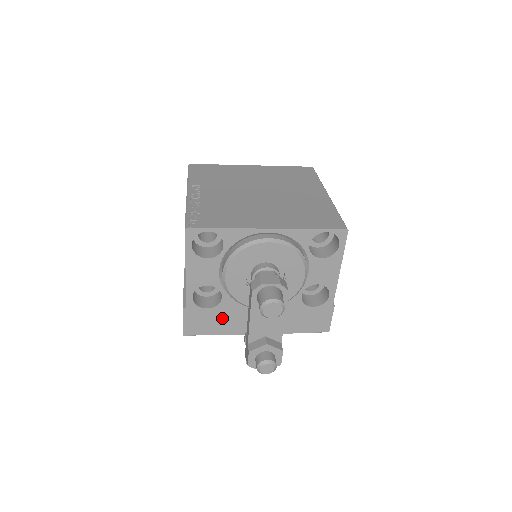
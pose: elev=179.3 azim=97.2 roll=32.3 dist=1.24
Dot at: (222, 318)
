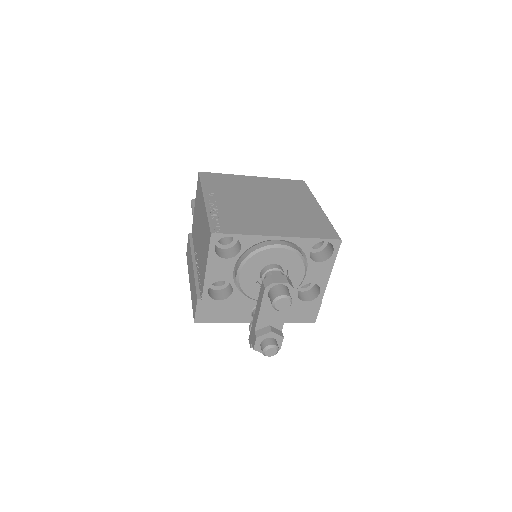
Dot at: (229, 309)
